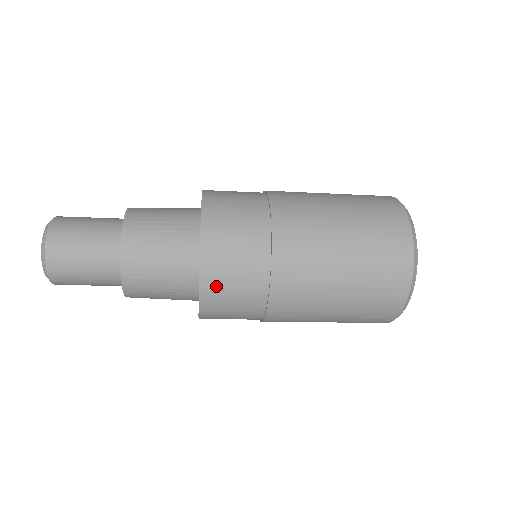
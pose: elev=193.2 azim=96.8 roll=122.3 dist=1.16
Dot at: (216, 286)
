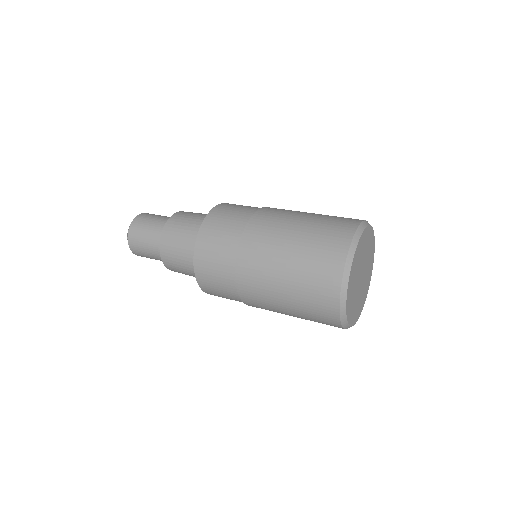
Dot at: occluded
